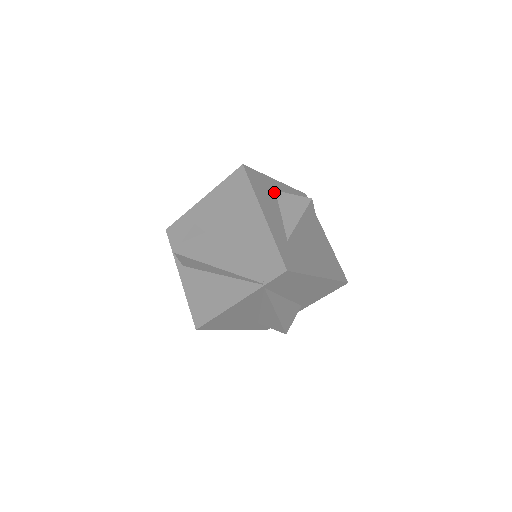
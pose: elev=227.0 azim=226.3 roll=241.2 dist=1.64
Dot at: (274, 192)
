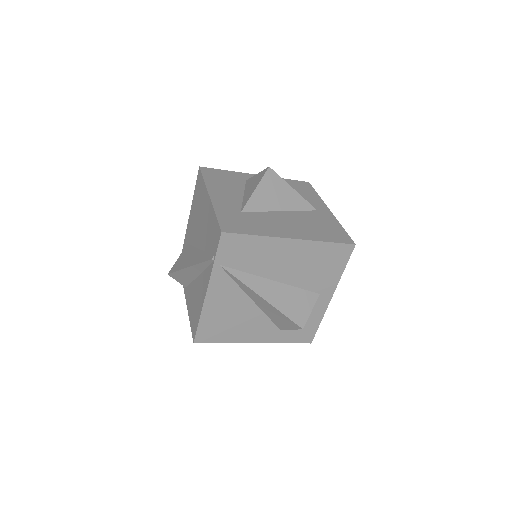
Dot at: (243, 182)
